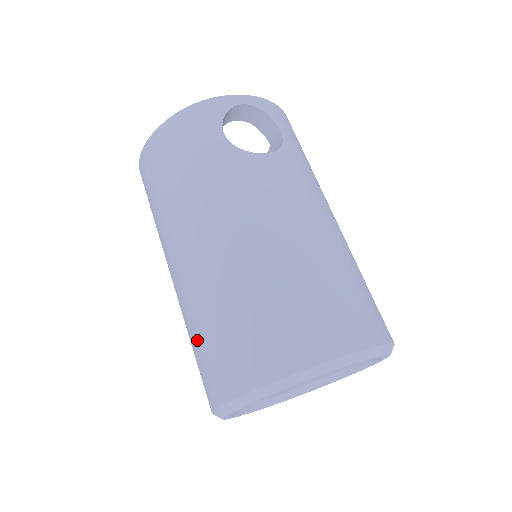
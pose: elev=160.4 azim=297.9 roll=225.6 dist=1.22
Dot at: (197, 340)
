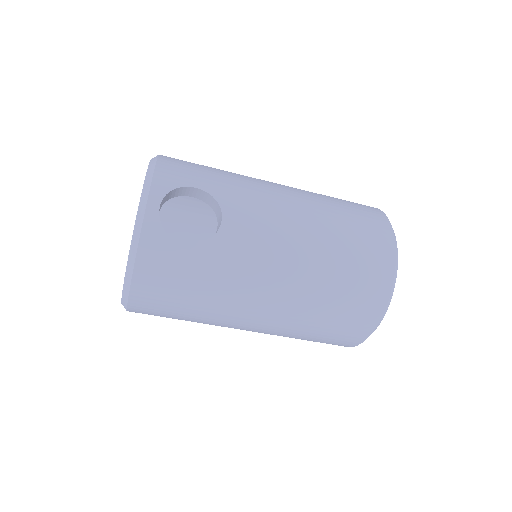
Dot at: (308, 339)
